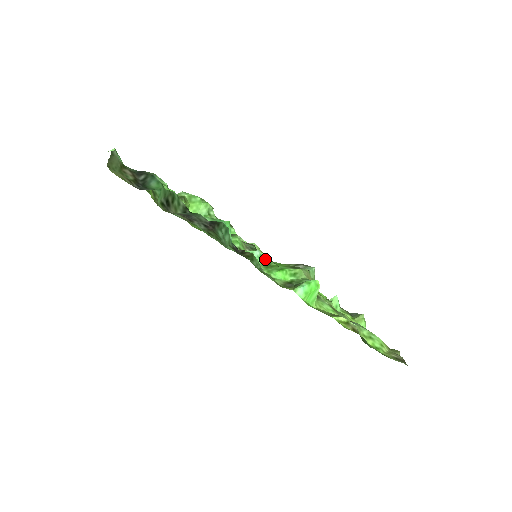
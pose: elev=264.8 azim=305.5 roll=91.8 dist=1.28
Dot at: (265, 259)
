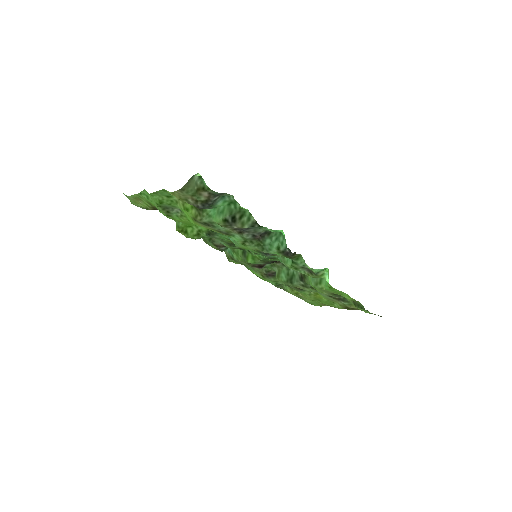
Dot at: occluded
